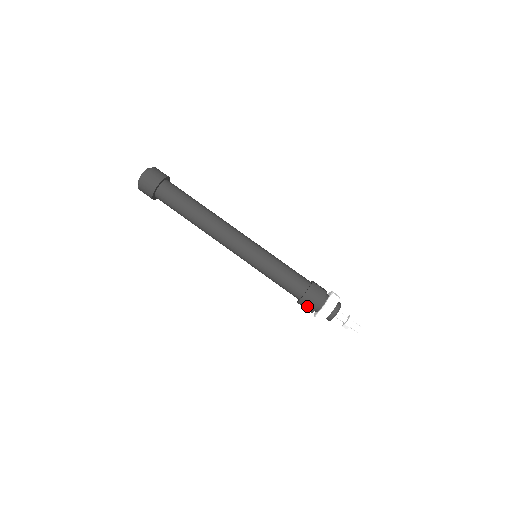
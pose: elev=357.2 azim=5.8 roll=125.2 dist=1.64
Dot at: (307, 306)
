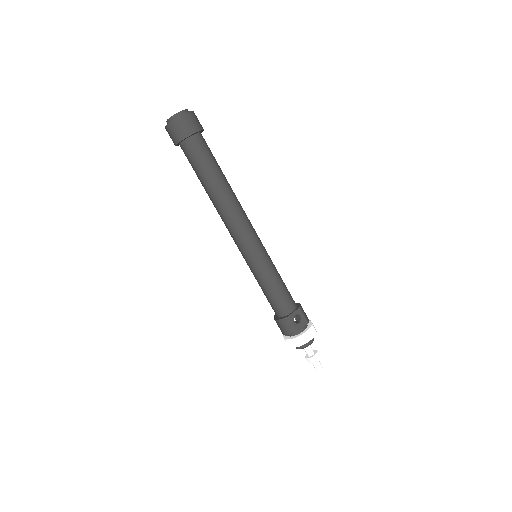
Dot at: occluded
